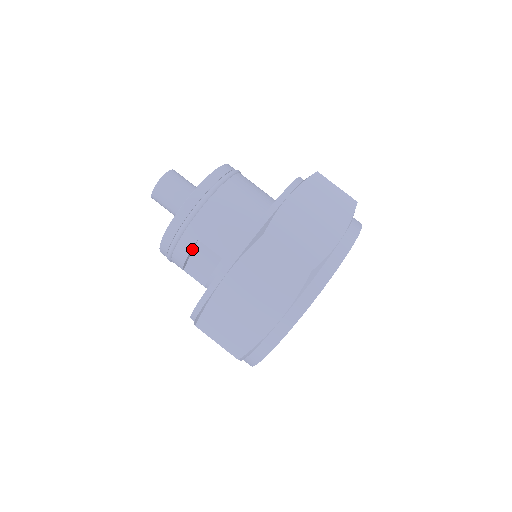
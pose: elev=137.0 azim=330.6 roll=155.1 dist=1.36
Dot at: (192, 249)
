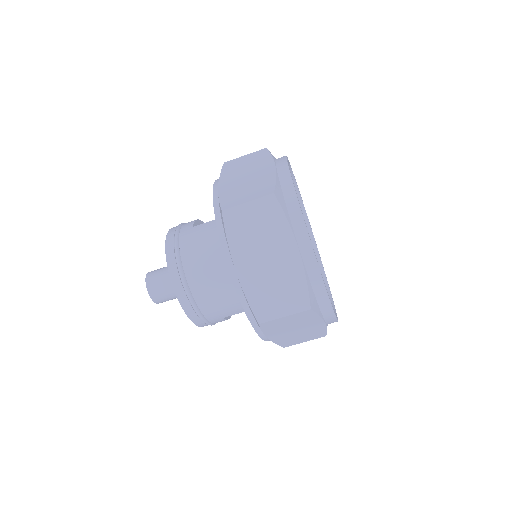
Dot at: (226, 317)
